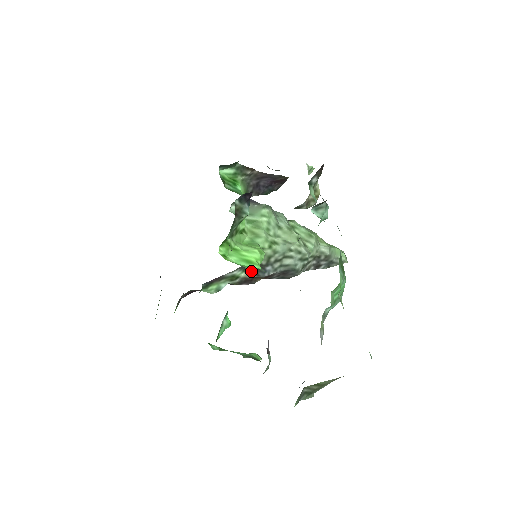
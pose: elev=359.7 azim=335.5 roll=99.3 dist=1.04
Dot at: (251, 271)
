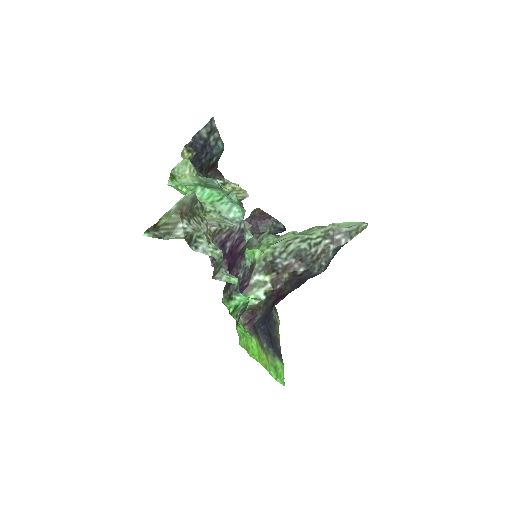
Dot at: (270, 272)
